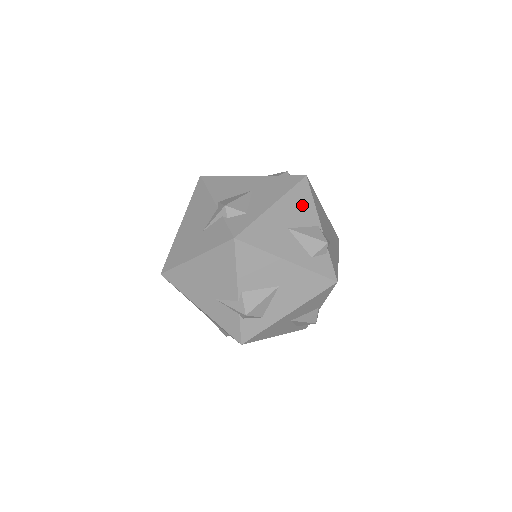
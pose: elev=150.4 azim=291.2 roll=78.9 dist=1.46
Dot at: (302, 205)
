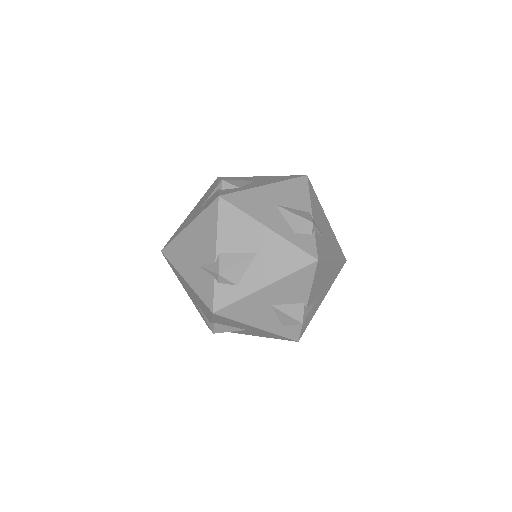
Dot at: (296, 193)
